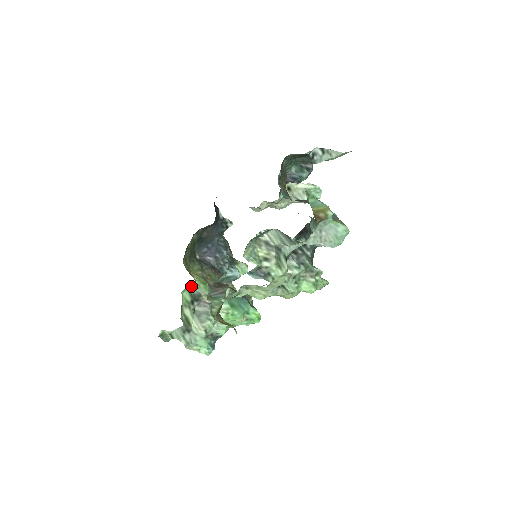
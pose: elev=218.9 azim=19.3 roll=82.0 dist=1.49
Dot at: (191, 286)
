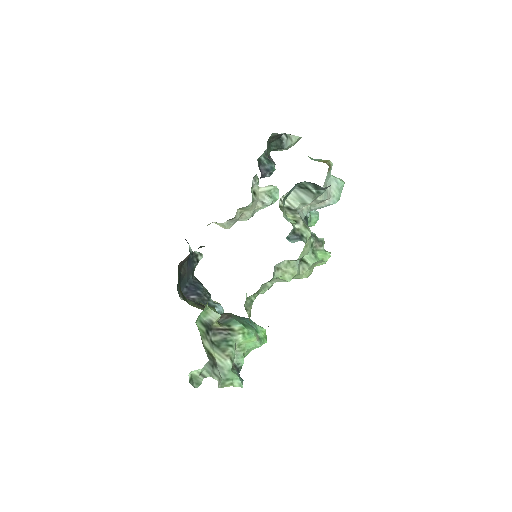
Dot at: (201, 314)
